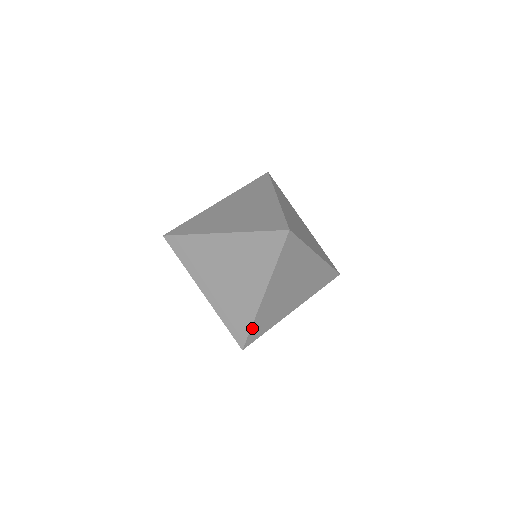
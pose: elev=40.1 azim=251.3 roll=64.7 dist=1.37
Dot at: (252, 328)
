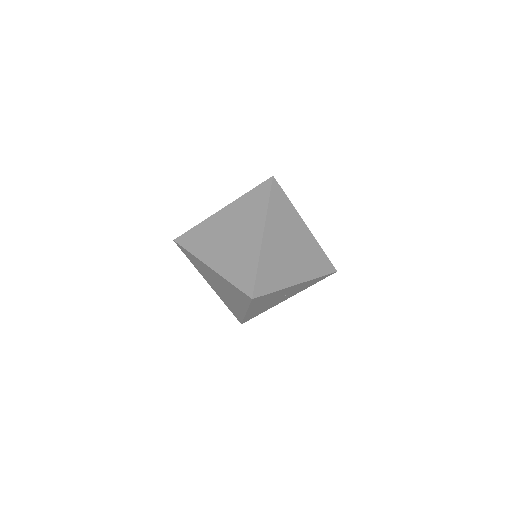
Dot at: (258, 273)
